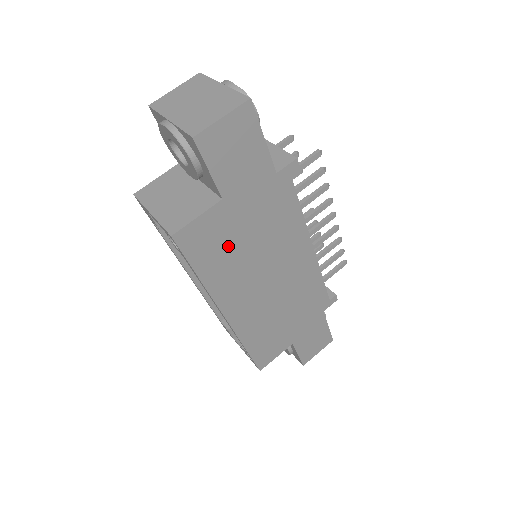
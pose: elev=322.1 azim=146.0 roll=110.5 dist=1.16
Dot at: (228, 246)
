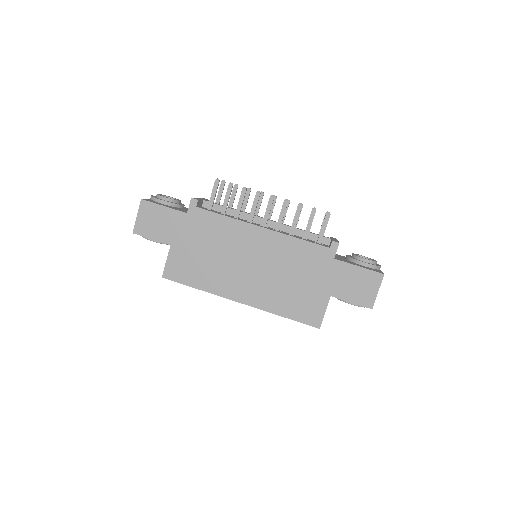
Dot at: (198, 264)
